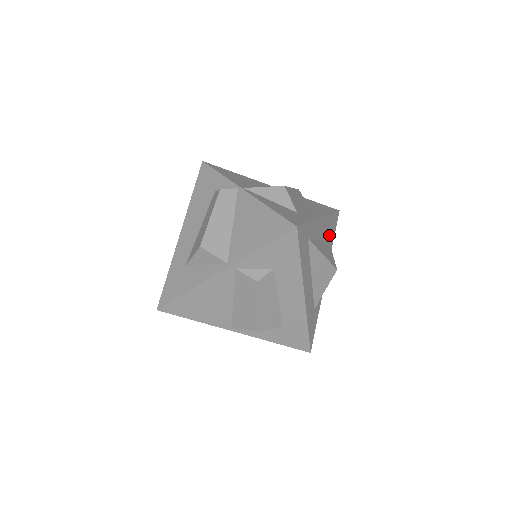
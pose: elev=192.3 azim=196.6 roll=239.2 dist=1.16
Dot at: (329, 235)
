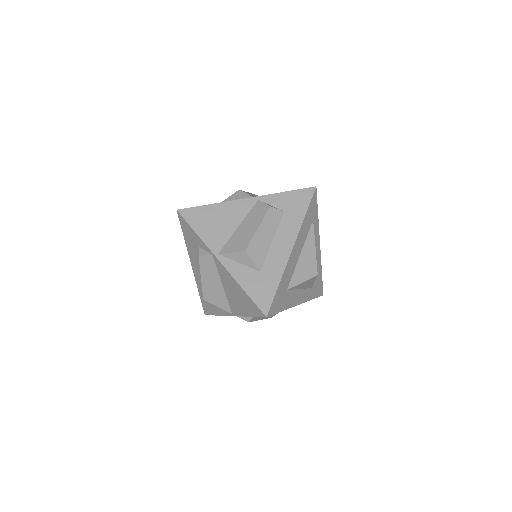
Dot at: occluded
